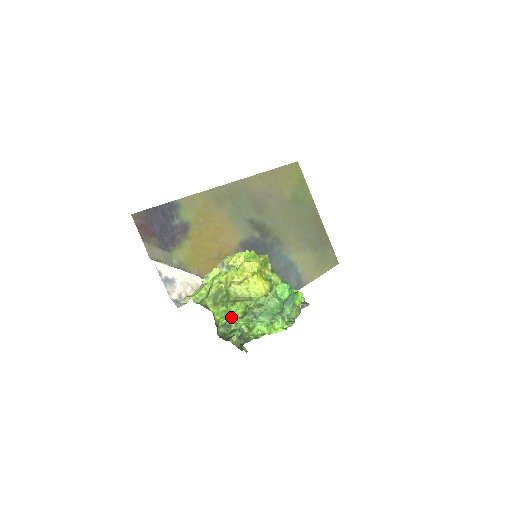
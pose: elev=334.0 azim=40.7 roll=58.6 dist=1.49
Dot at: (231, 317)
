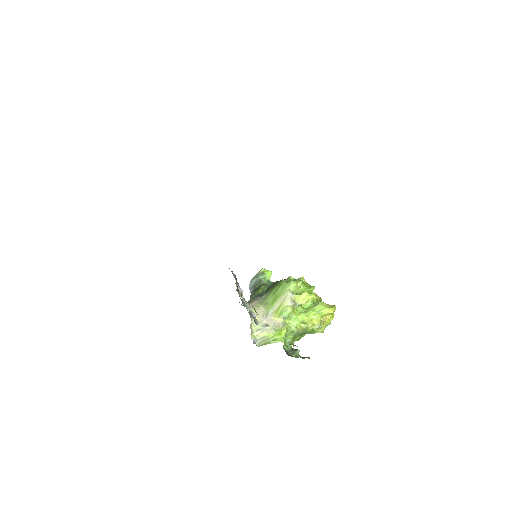
Dot at: occluded
